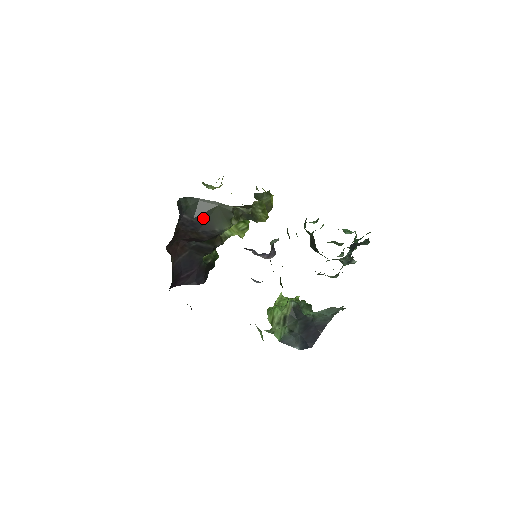
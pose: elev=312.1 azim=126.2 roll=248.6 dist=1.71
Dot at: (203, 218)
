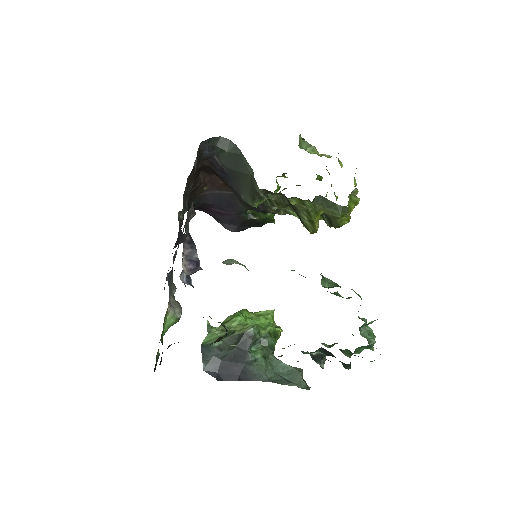
Dot at: (234, 175)
